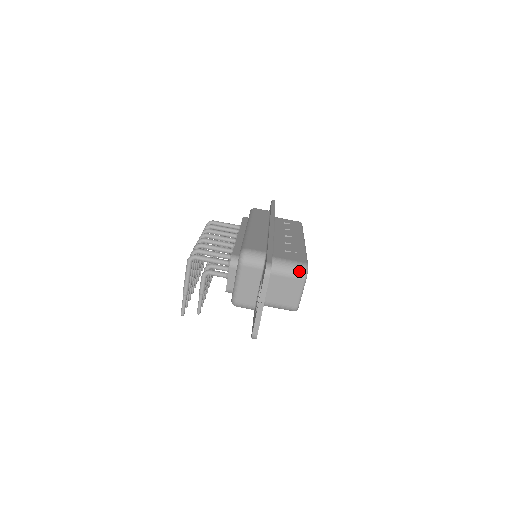
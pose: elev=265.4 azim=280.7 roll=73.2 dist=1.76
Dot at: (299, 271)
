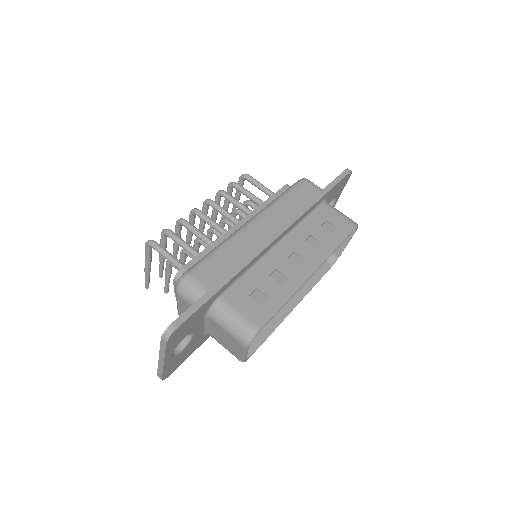
Dot at: (241, 334)
